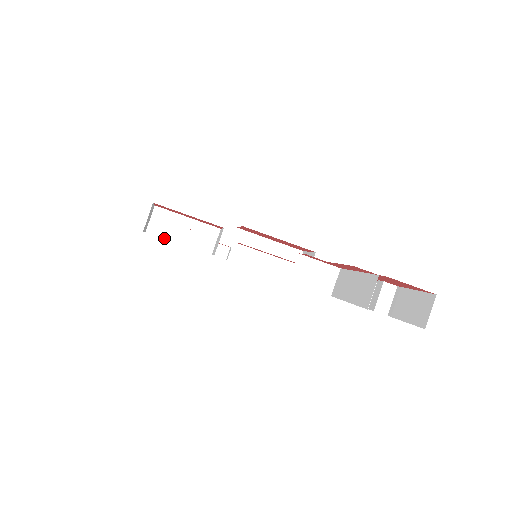
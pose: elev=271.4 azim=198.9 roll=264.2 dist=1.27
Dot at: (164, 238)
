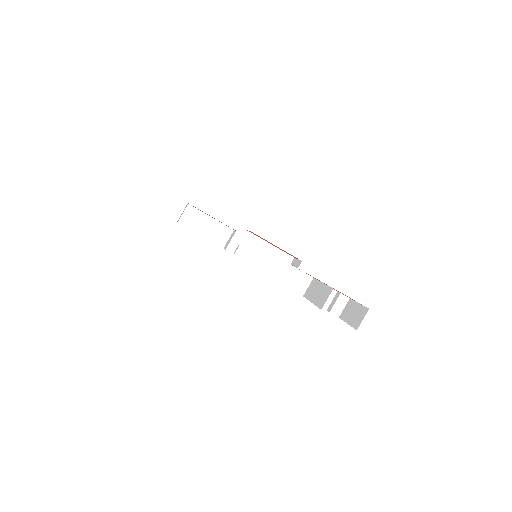
Dot at: (190, 229)
